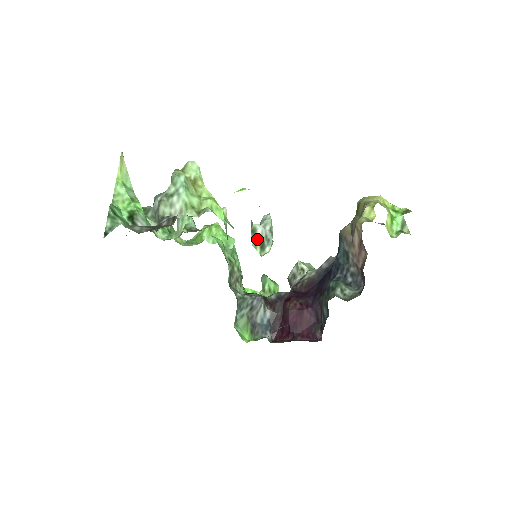
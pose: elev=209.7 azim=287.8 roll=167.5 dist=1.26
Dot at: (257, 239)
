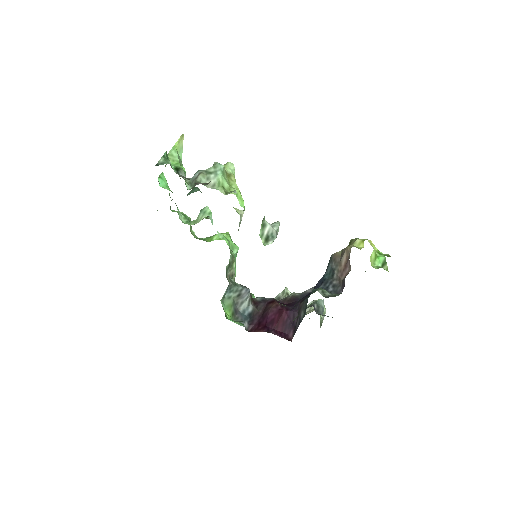
Dot at: (264, 232)
